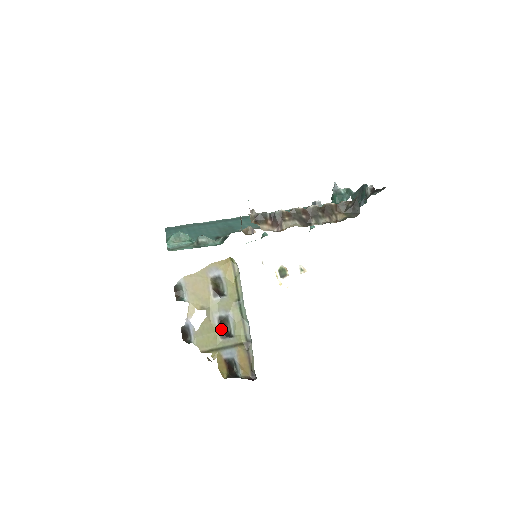
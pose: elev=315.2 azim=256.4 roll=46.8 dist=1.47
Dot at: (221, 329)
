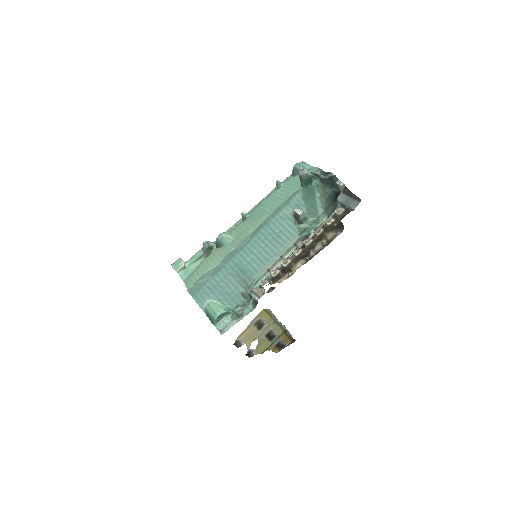
Dot at: (268, 338)
